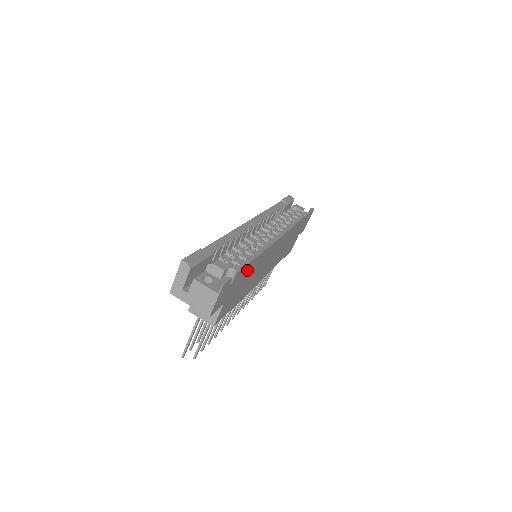
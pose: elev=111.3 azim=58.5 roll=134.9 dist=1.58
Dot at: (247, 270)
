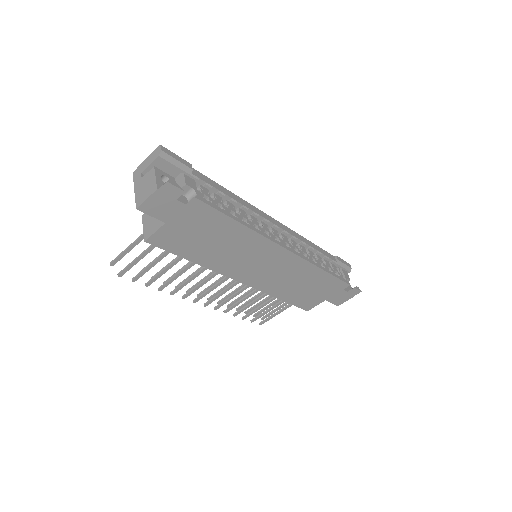
Dot at: (216, 221)
